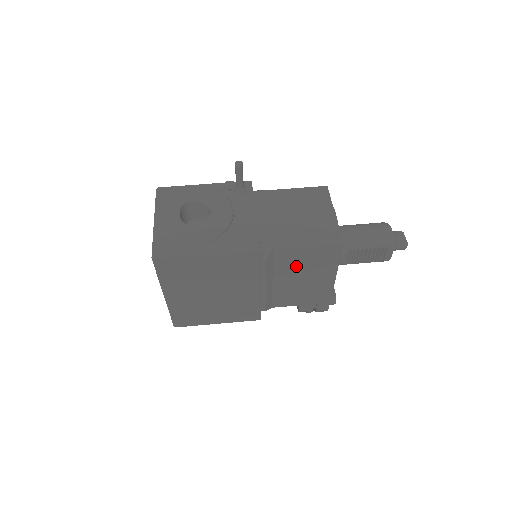
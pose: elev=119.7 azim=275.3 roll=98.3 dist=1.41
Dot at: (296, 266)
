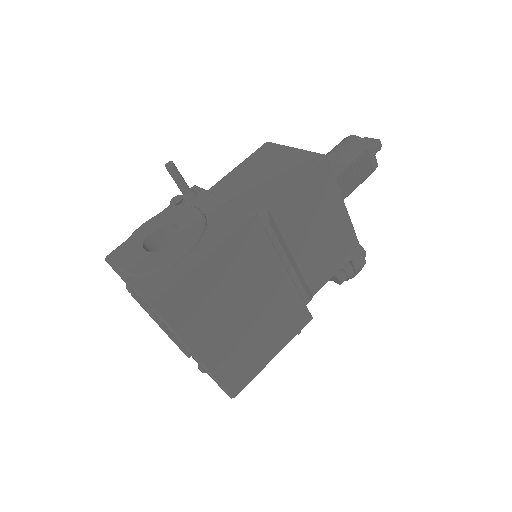
Dot at: (302, 218)
